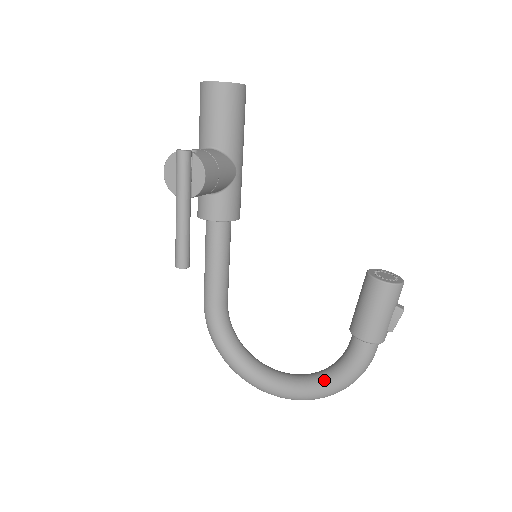
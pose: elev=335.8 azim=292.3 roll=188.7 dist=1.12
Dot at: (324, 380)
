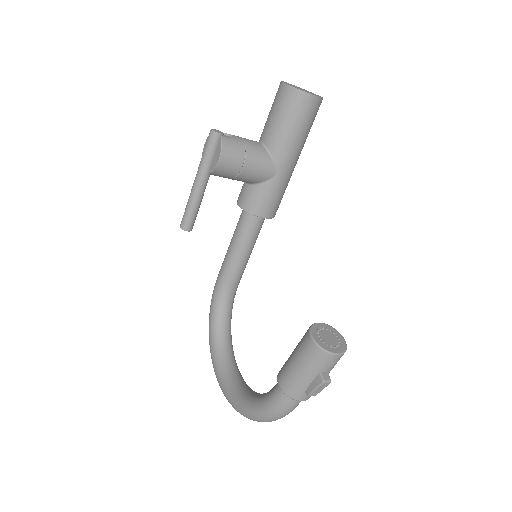
Dot at: (248, 400)
